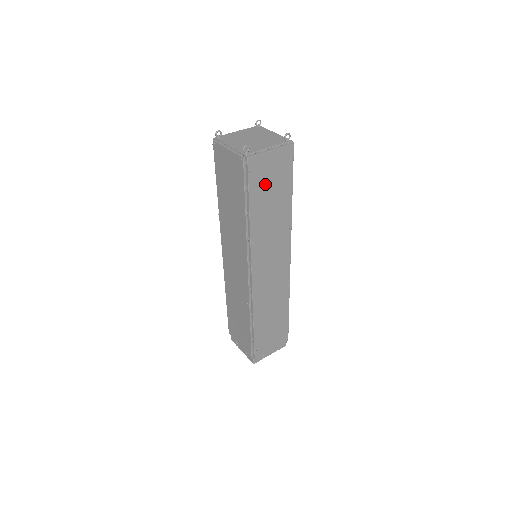
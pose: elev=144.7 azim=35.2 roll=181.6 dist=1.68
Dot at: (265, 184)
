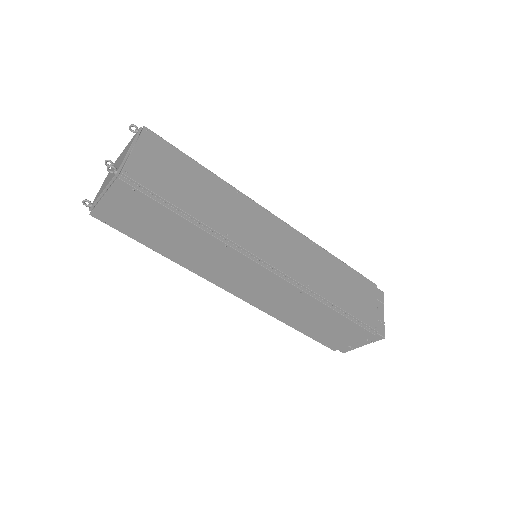
Dot at: (137, 224)
